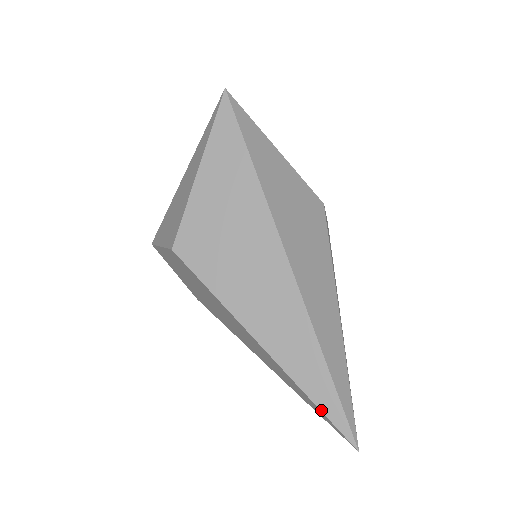
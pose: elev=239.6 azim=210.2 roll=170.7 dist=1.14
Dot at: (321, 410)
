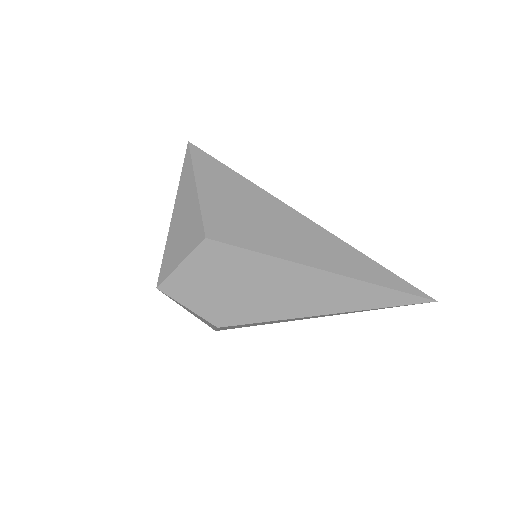
Dot at: (393, 288)
